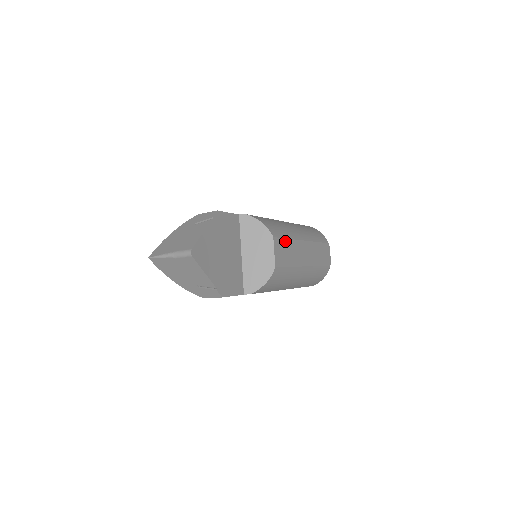
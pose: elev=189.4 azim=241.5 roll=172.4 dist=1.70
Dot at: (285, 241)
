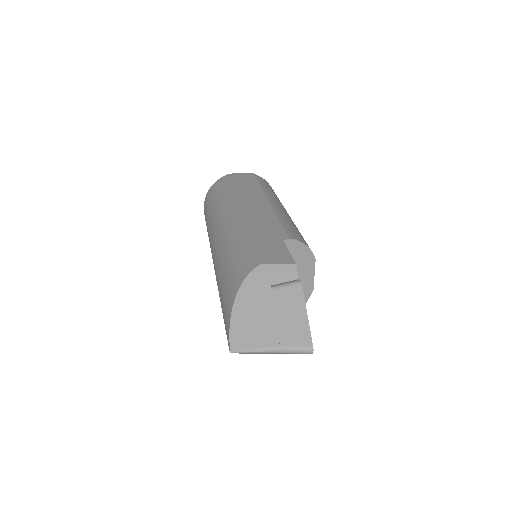
Dot at: occluded
